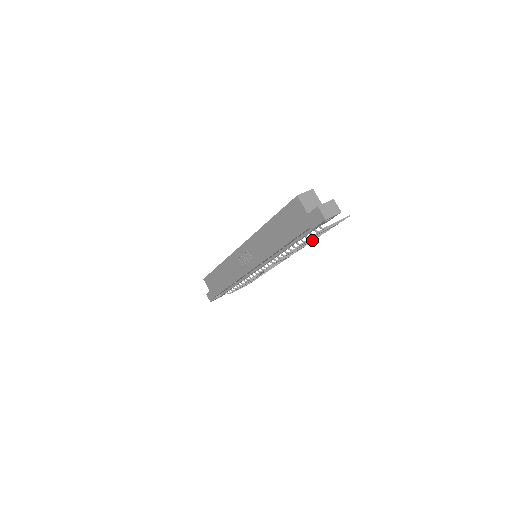
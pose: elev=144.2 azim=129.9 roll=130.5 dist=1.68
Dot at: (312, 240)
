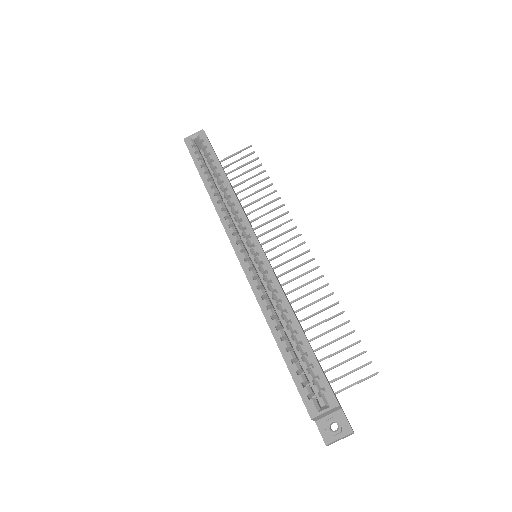
Dot at: occluded
